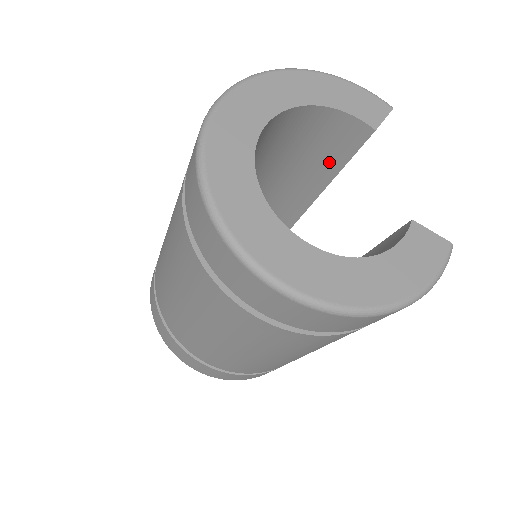
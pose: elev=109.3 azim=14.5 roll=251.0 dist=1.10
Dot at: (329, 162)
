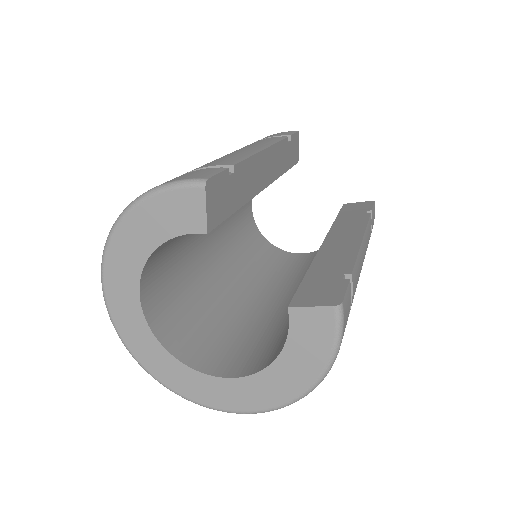
Dot at: occluded
